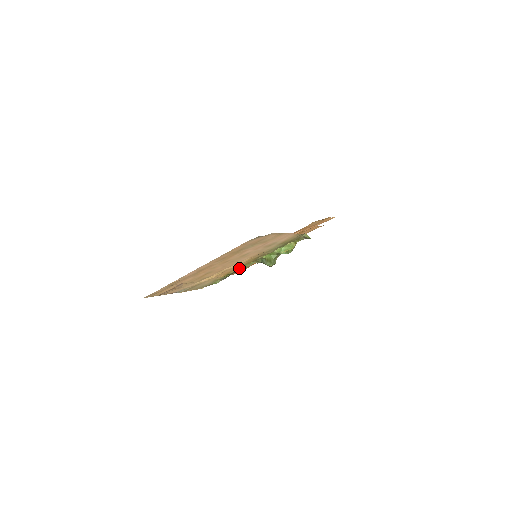
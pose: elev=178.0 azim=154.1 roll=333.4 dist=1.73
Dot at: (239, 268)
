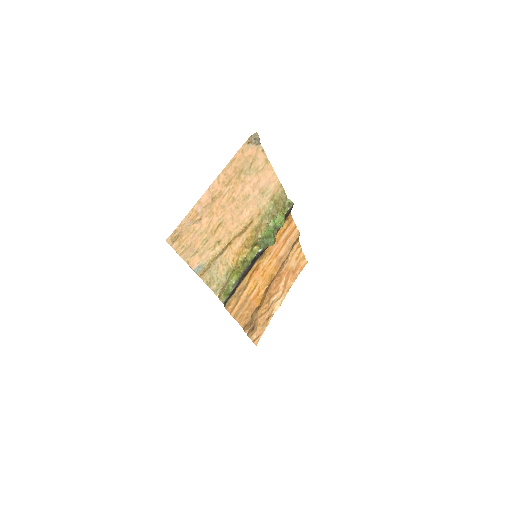
Dot at: (246, 252)
